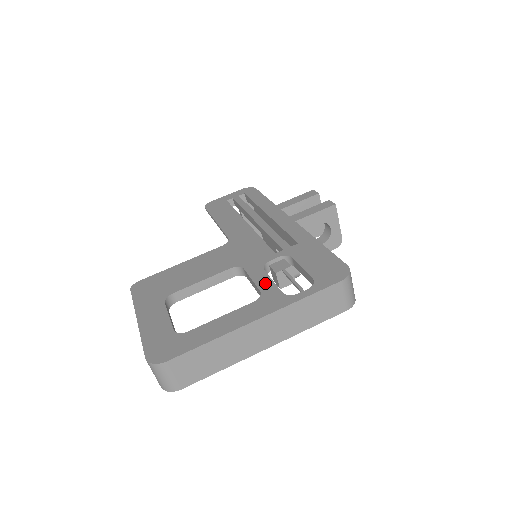
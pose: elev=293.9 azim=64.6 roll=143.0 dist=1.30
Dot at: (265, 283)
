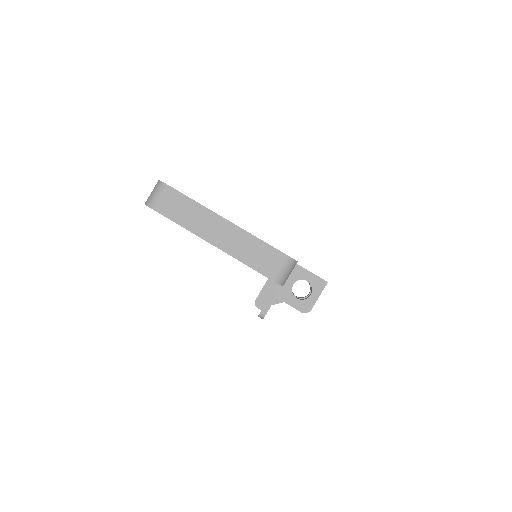
Dot at: occluded
